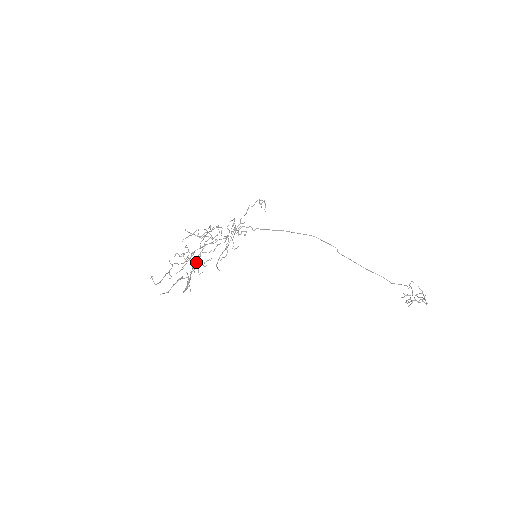
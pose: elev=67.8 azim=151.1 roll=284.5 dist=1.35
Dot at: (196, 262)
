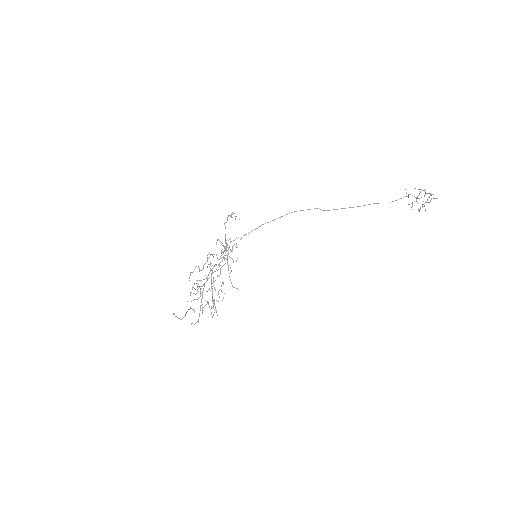
Dot at: occluded
